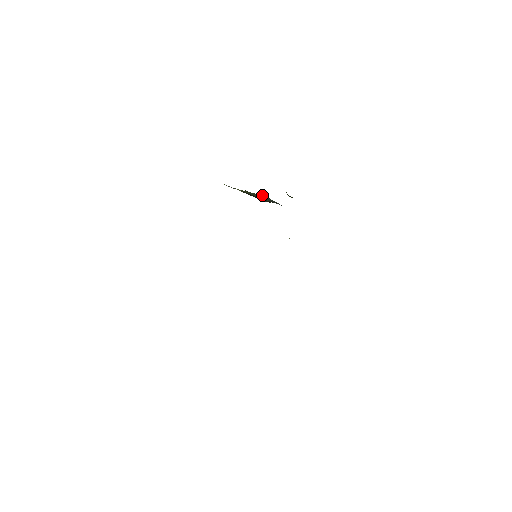
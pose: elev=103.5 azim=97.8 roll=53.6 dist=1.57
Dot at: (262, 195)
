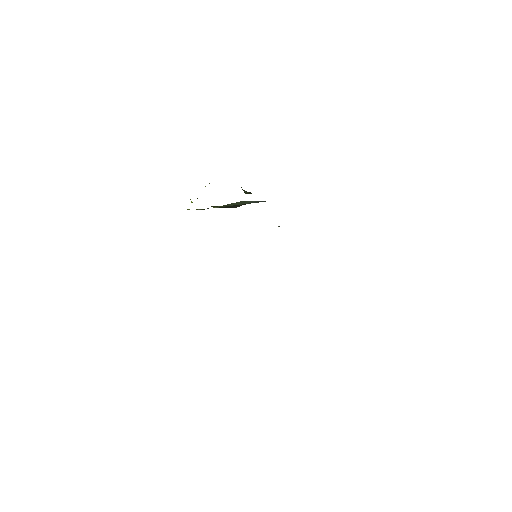
Dot at: (239, 202)
